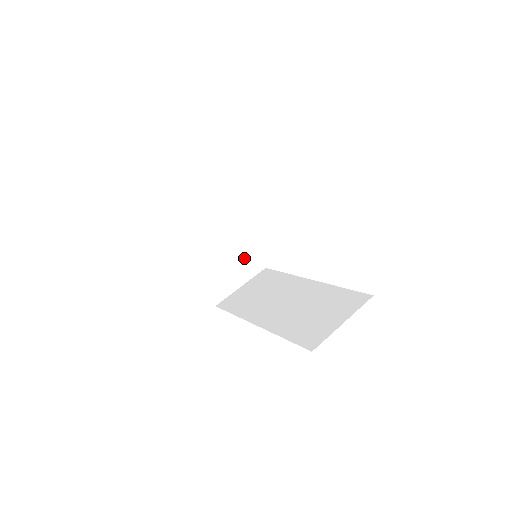
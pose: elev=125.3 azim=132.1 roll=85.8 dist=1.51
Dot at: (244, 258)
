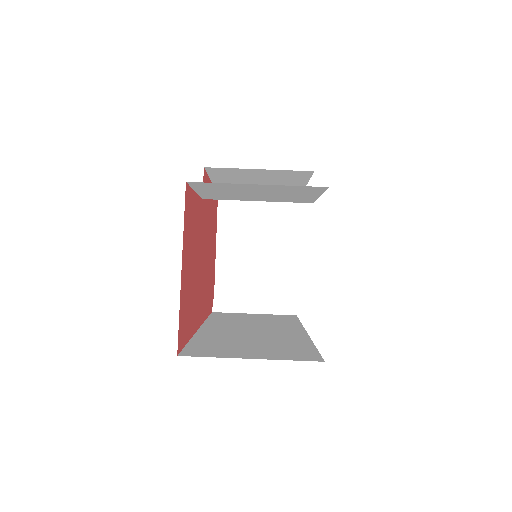
Dot at: (283, 291)
